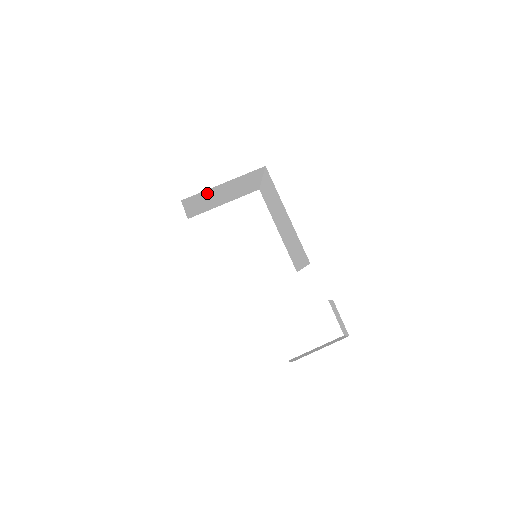
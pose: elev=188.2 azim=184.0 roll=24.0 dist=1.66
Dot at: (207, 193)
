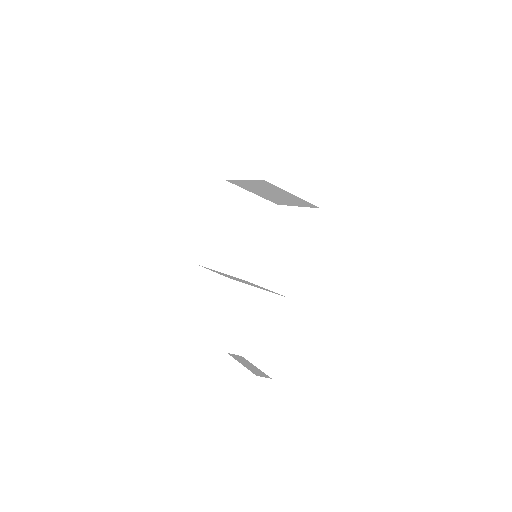
Dot at: (245, 184)
